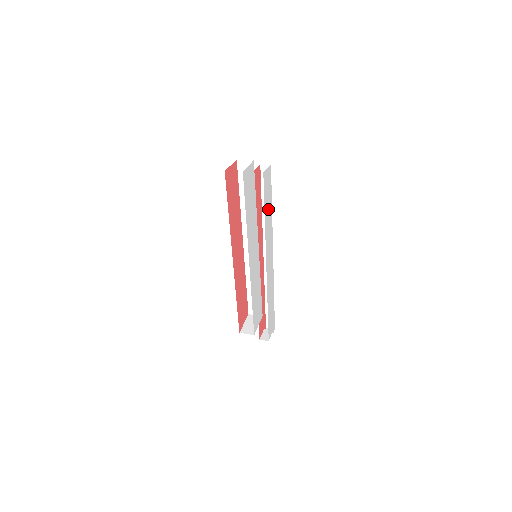
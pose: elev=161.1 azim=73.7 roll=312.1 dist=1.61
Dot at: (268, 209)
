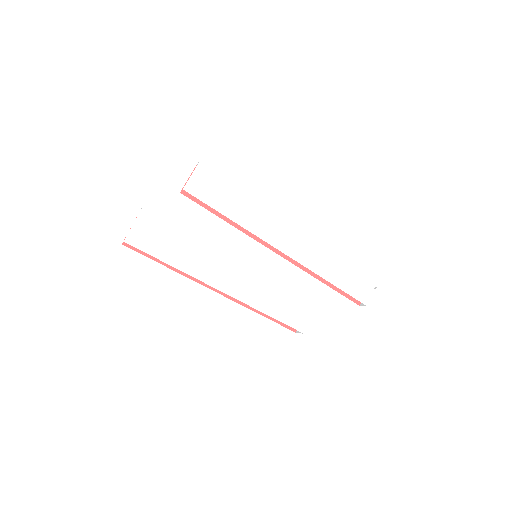
Dot at: (234, 202)
